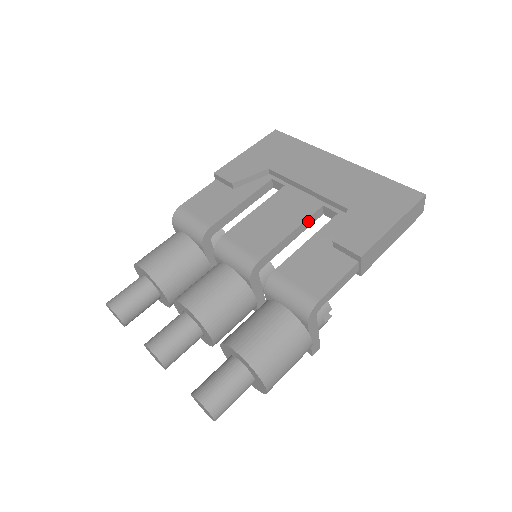
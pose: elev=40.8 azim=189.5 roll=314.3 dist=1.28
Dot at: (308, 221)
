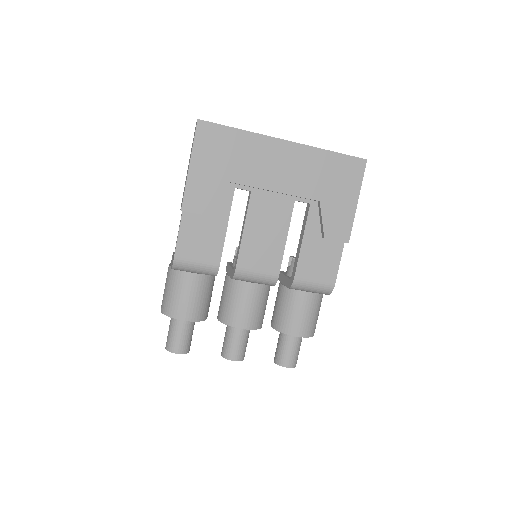
Dot at: (290, 219)
